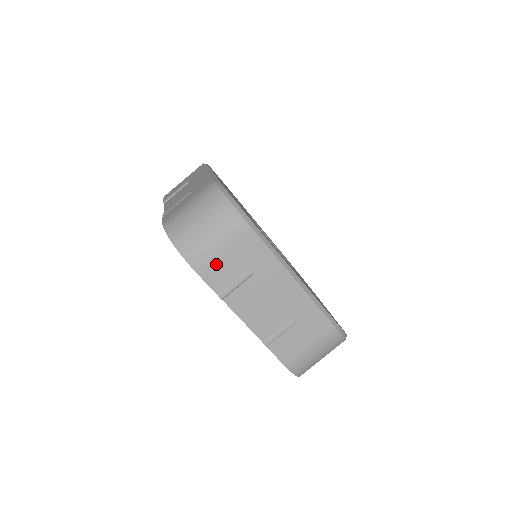
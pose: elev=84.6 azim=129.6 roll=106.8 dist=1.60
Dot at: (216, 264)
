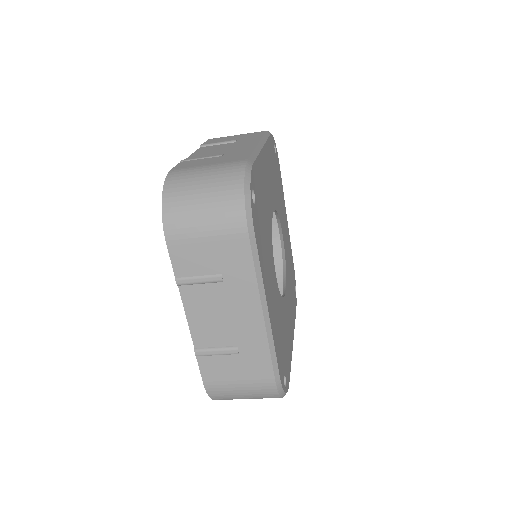
Dot at: (191, 248)
